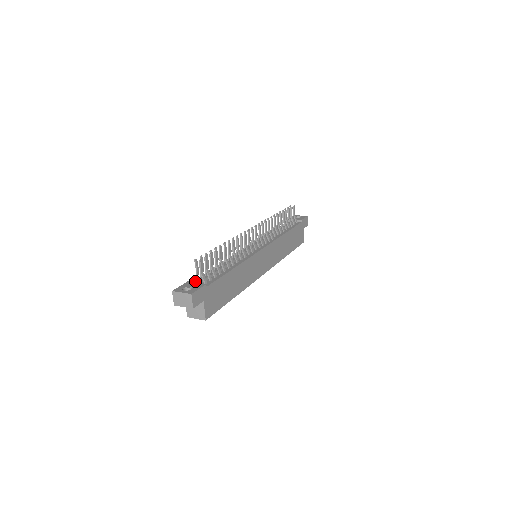
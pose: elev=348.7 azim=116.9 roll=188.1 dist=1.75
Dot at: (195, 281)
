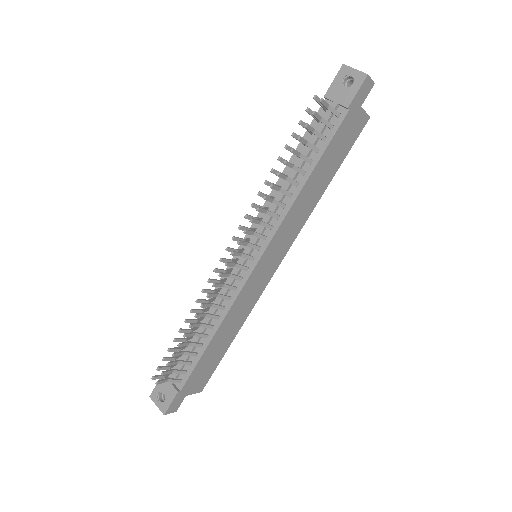
Dot at: (170, 374)
